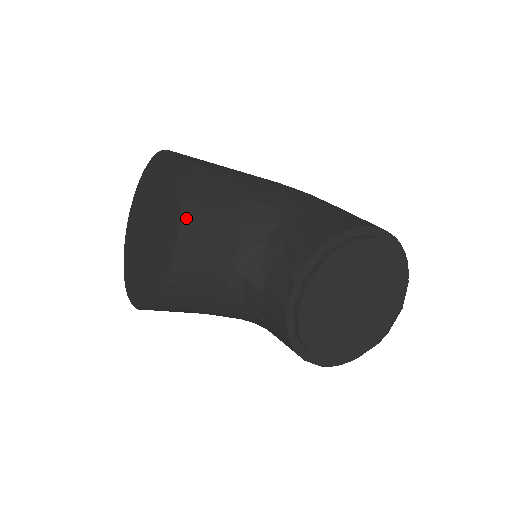
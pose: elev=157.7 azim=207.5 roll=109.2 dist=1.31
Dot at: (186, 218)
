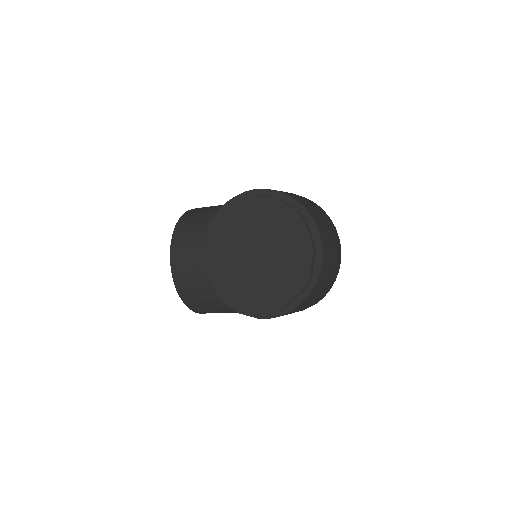
Dot at: (175, 238)
